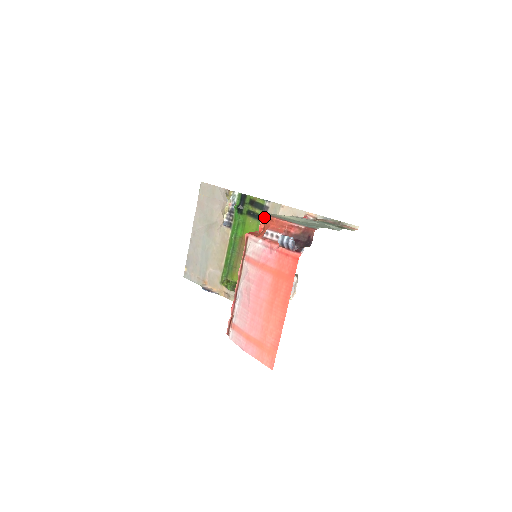
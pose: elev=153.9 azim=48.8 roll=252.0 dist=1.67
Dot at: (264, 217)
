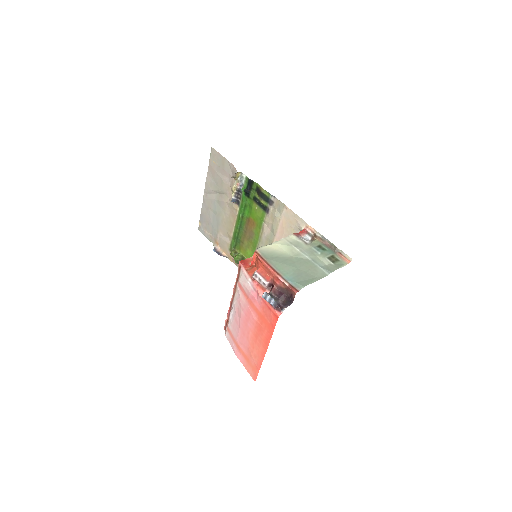
Dot at: (256, 254)
